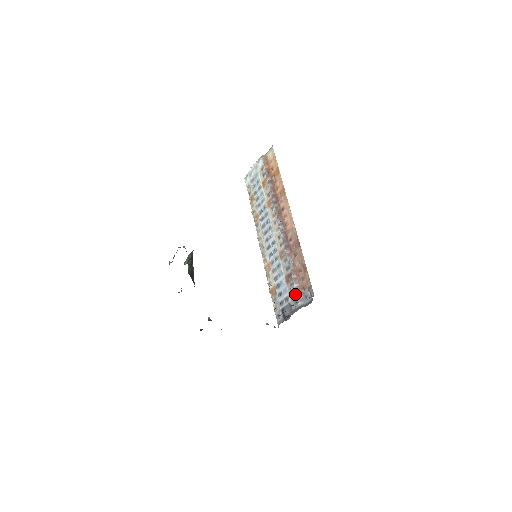
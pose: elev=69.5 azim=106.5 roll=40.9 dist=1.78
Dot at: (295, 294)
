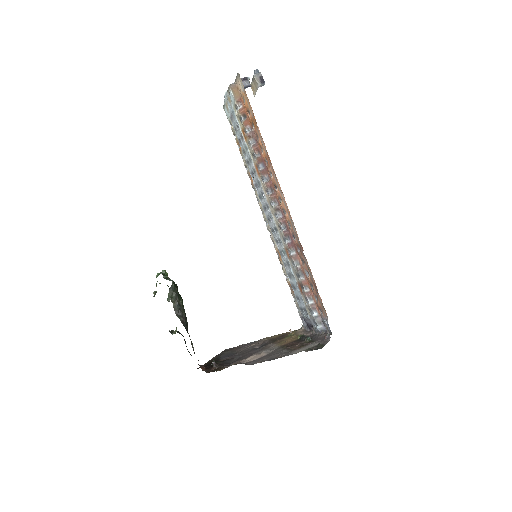
Dot at: (312, 313)
